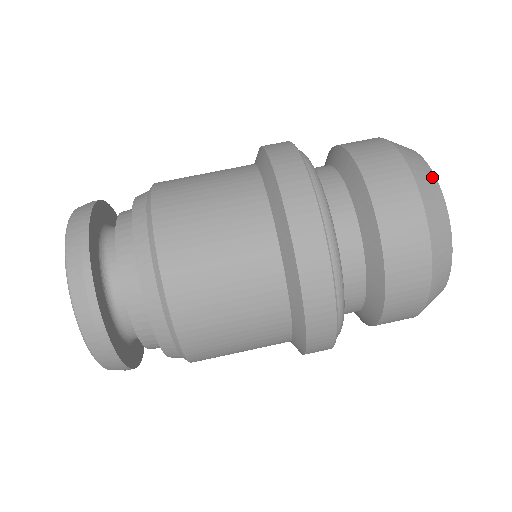
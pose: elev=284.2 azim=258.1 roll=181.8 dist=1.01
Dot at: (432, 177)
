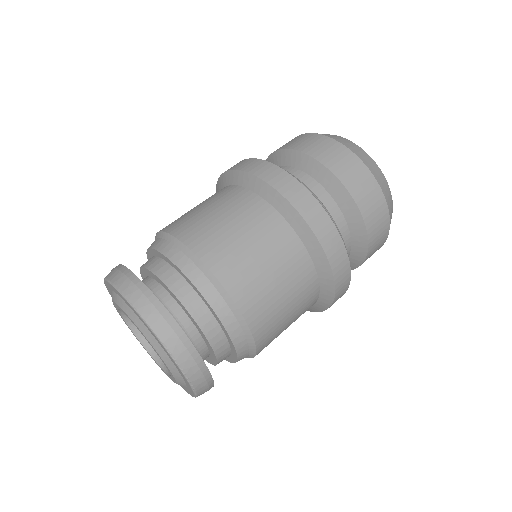
Dot at: (348, 141)
